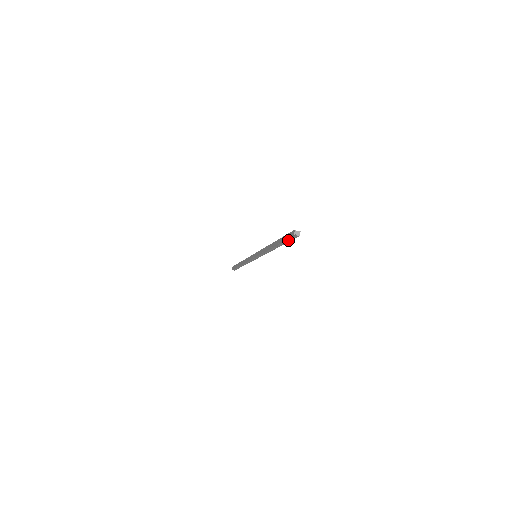
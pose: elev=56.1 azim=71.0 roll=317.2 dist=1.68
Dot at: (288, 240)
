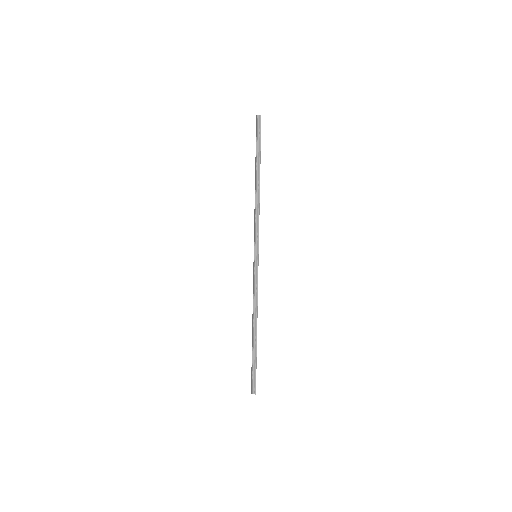
Dot at: (254, 371)
